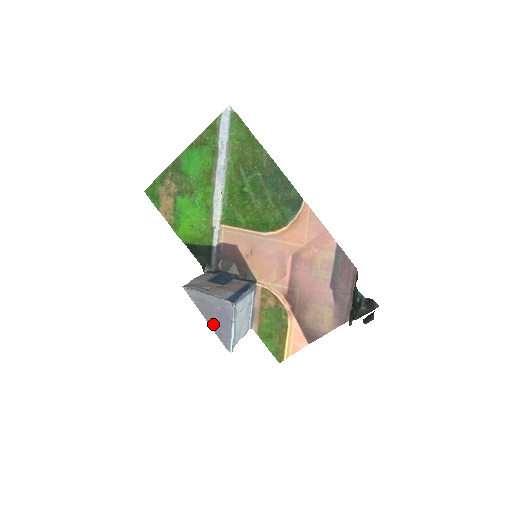
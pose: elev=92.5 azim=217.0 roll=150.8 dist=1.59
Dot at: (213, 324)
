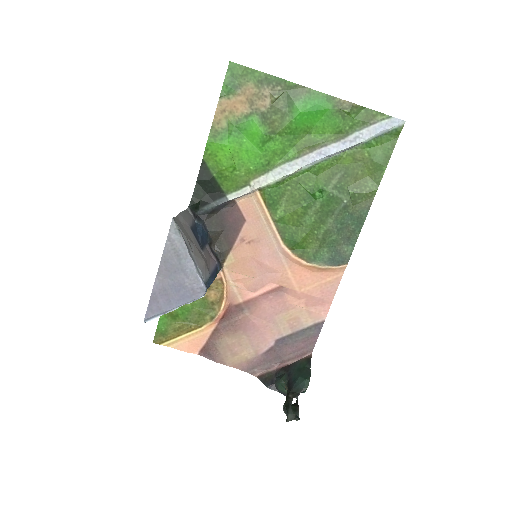
Dot at: (161, 285)
